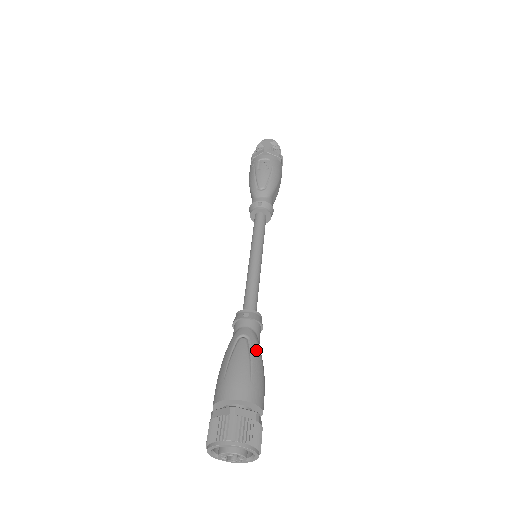
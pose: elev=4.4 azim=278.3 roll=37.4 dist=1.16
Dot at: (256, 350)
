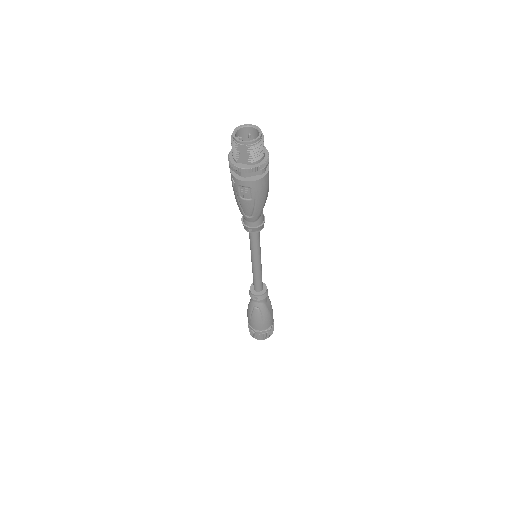
Dot at: (265, 312)
